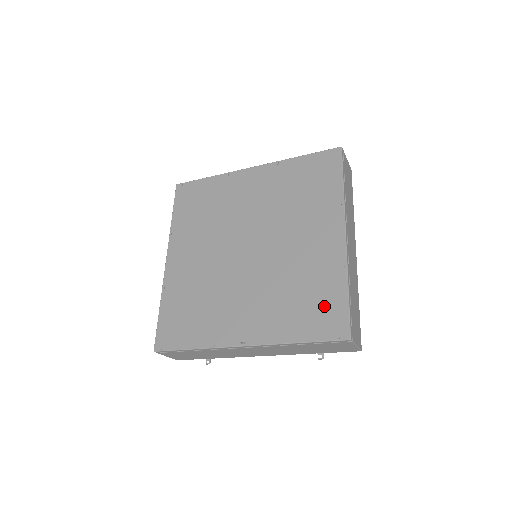
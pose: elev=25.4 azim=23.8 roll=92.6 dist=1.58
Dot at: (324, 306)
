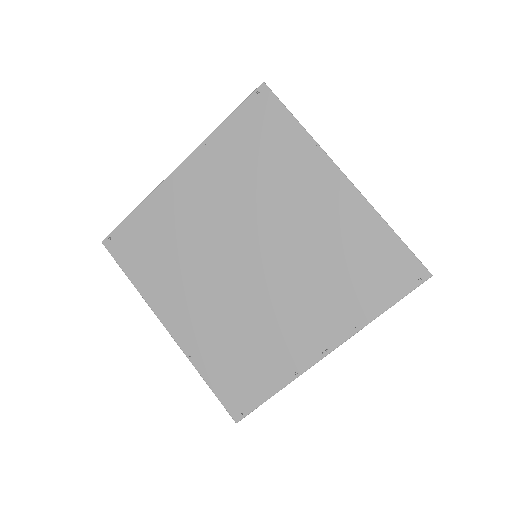
Dot at: (380, 262)
